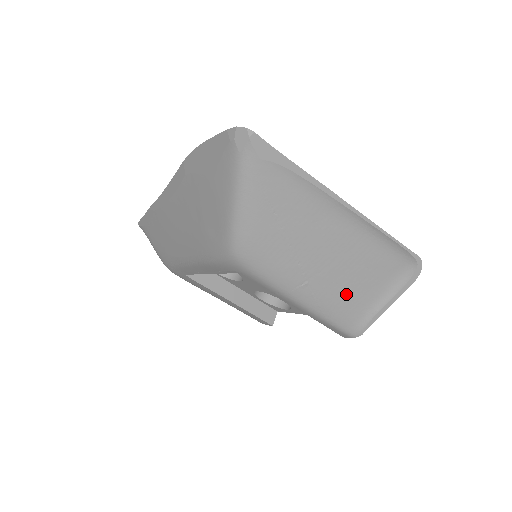
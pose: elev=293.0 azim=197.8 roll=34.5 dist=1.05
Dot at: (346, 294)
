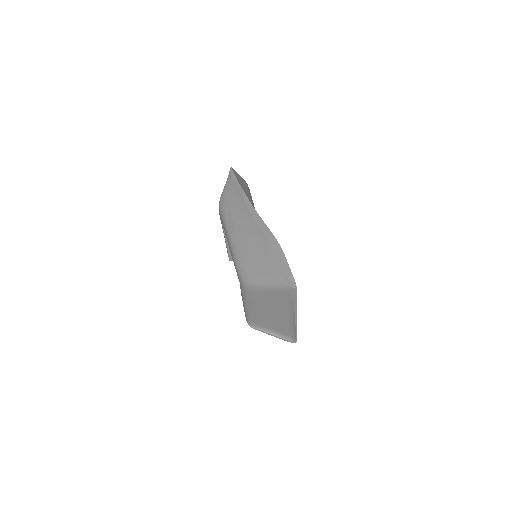
Dot at: (263, 320)
